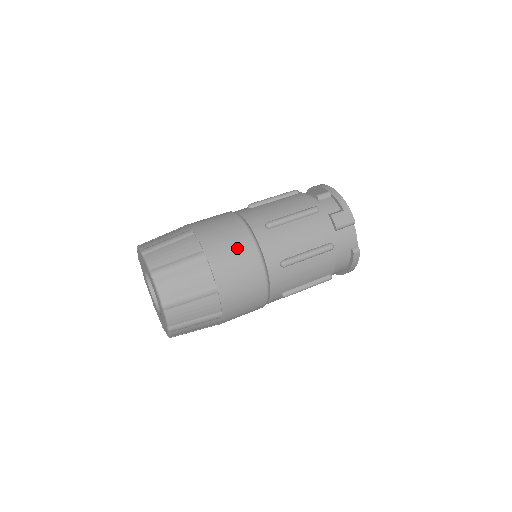
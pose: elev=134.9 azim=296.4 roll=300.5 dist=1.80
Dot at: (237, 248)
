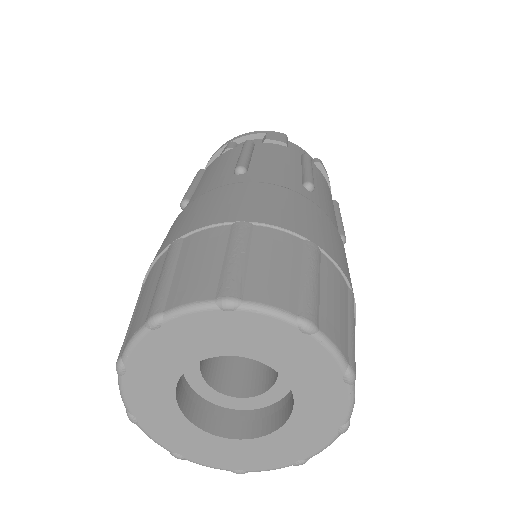
Dot at: (257, 195)
